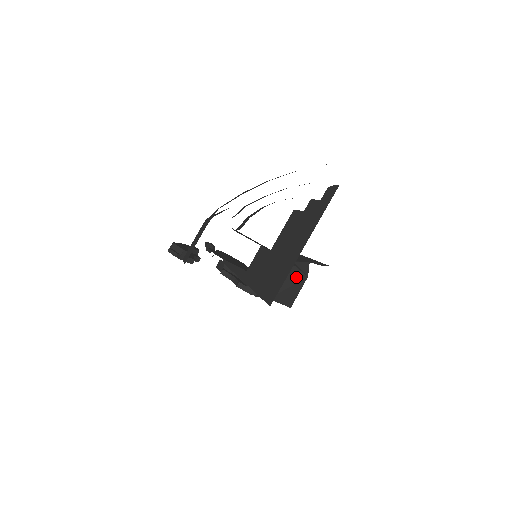
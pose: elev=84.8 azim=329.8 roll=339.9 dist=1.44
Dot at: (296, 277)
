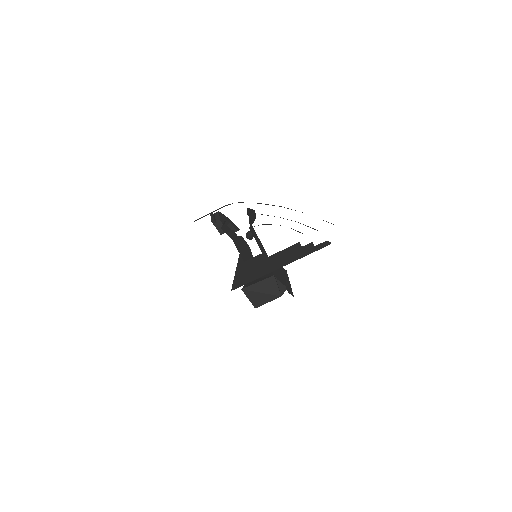
Dot at: (272, 290)
